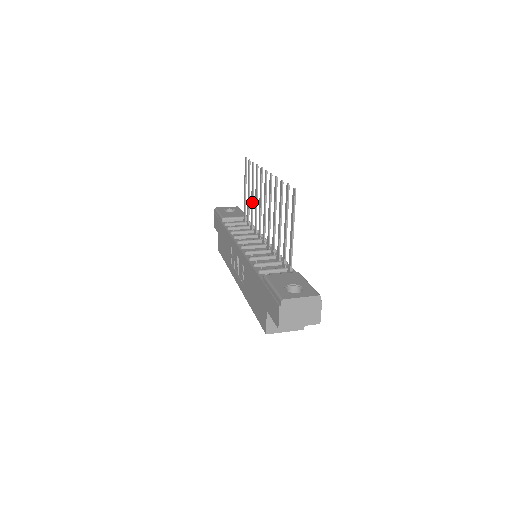
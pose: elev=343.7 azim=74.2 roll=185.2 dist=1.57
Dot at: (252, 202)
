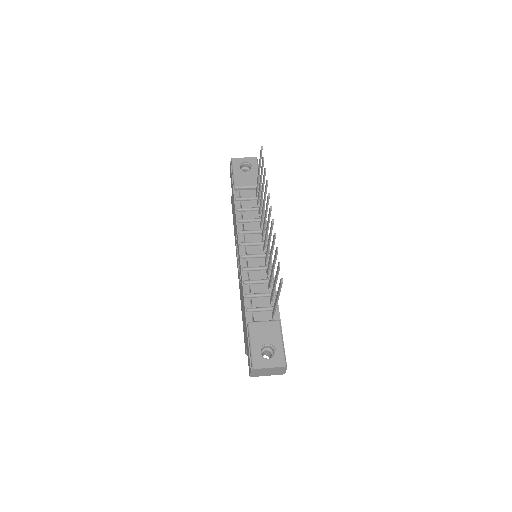
Dot at: (261, 198)
